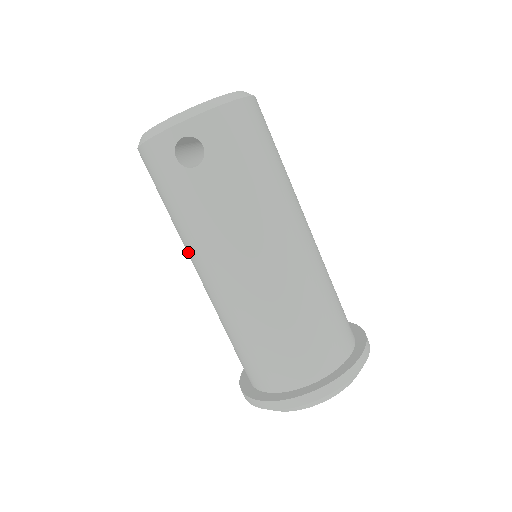
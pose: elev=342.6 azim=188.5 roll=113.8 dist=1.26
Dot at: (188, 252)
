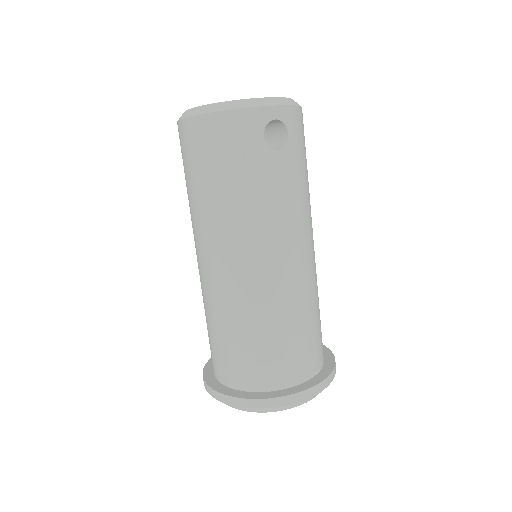
Dot at: (222, 235)
